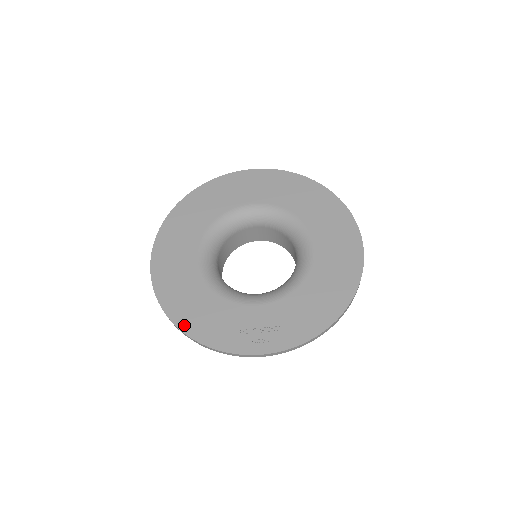
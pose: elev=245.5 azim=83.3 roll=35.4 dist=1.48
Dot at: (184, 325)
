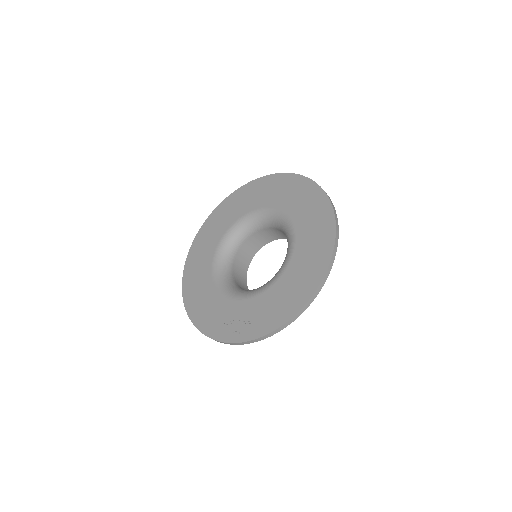
Dot at: (192, 314)
